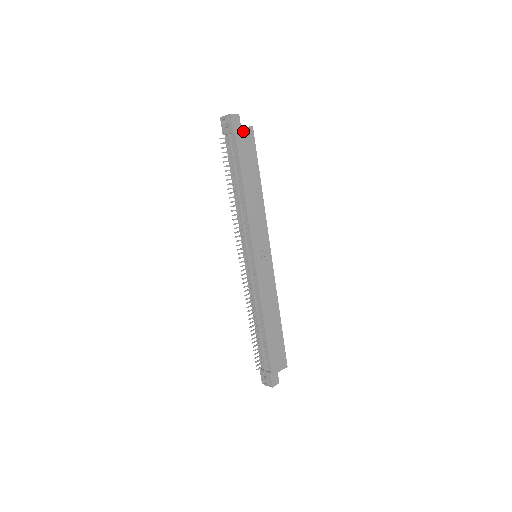
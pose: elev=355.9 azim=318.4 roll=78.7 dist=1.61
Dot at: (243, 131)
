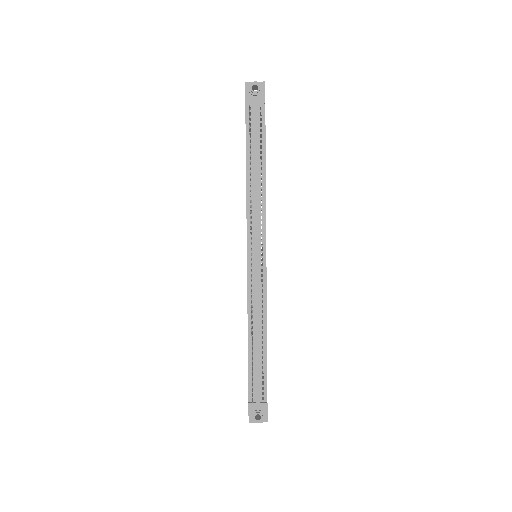
Dot at: occluded
